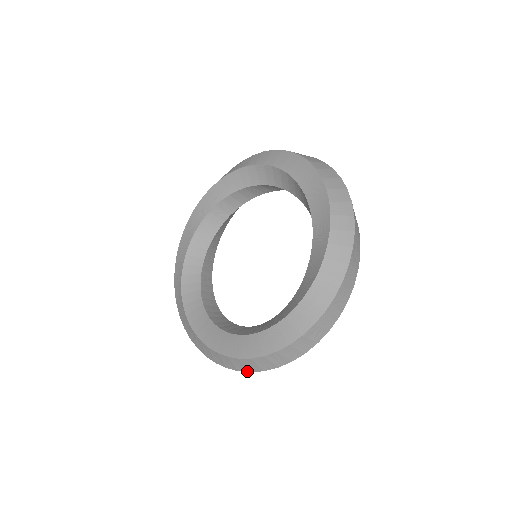
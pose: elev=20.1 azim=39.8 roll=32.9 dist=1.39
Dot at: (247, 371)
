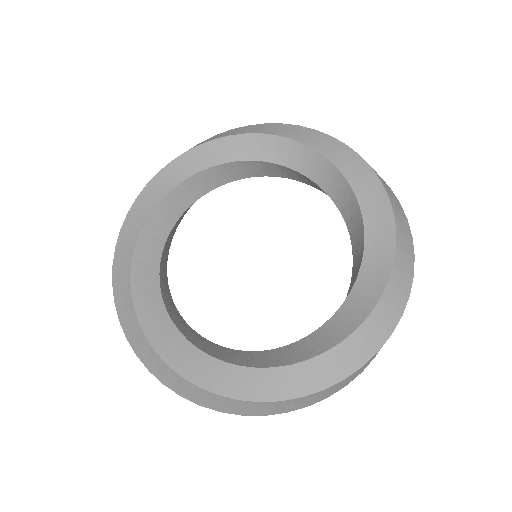
Dot at: (215, 409)
